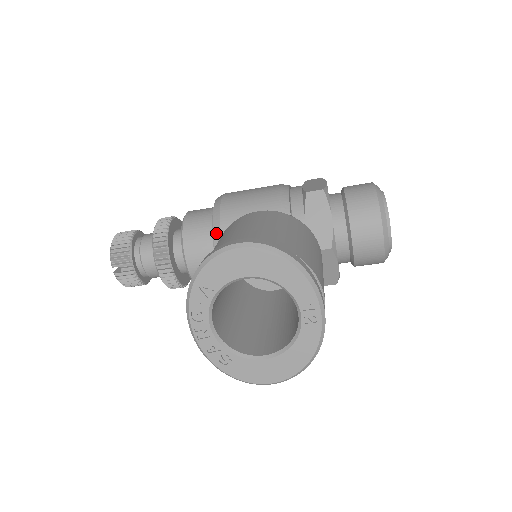
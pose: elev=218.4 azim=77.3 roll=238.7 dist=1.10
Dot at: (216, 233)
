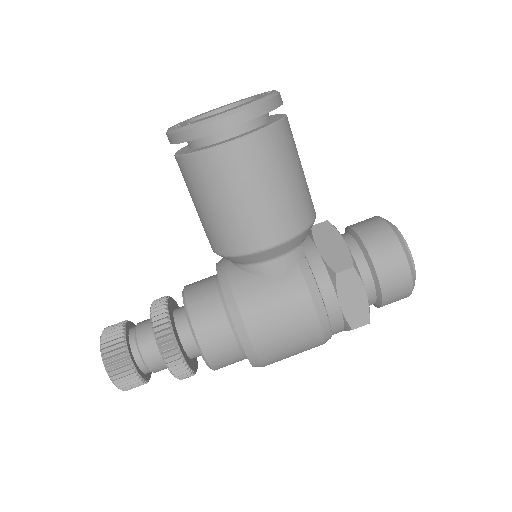
Dot at: occluded
